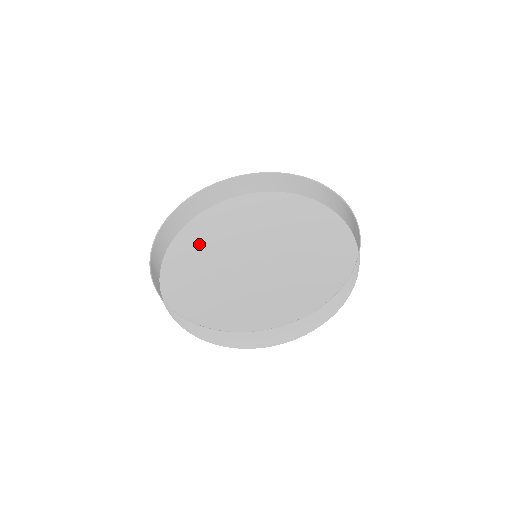
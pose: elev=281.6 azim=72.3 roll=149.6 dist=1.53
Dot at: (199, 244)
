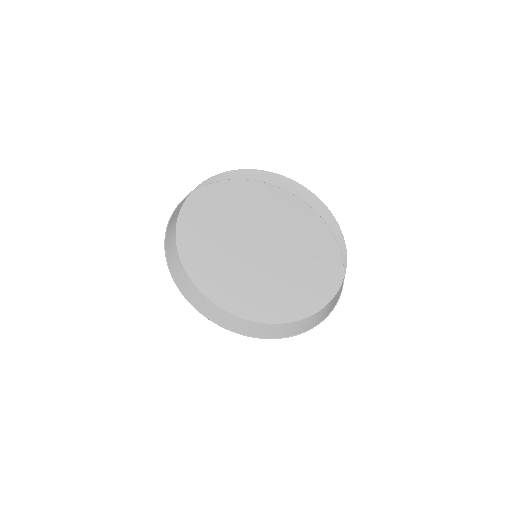
Dot at: (205, 261)
